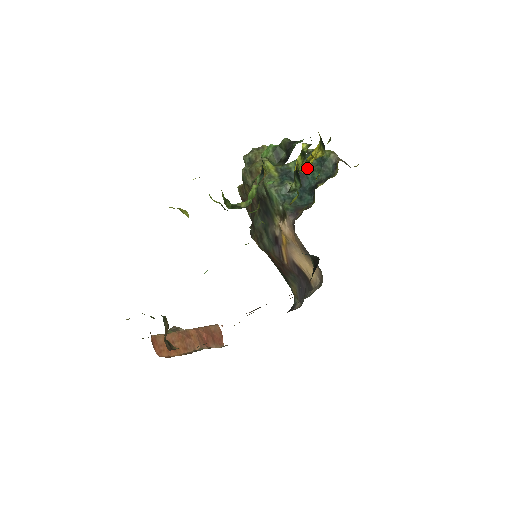
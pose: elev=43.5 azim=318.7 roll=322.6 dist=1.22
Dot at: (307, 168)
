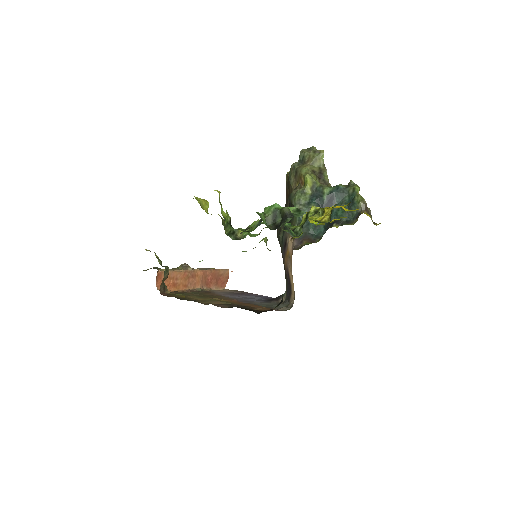
Dot at: occluded
